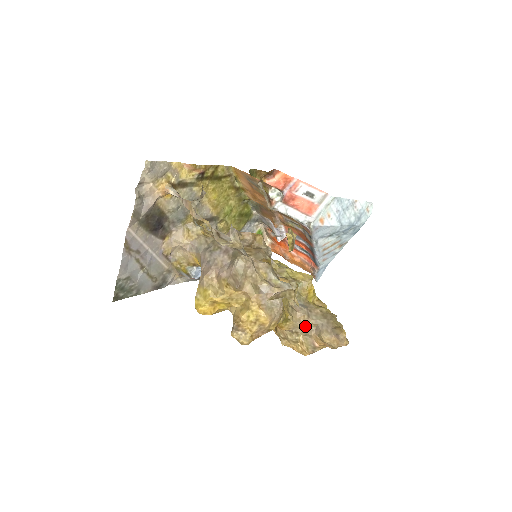
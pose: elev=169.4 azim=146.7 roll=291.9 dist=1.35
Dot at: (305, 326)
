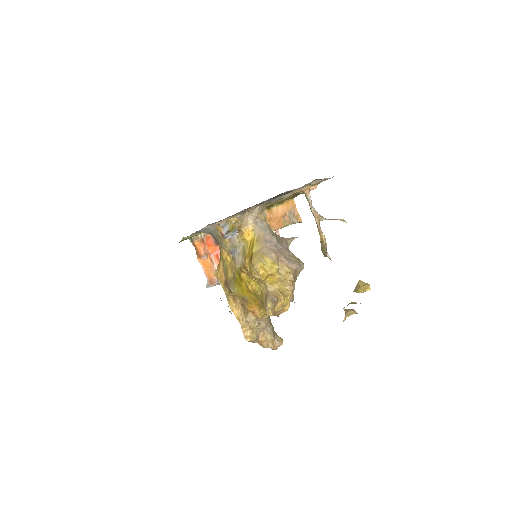
Dot at: (267, 323)
